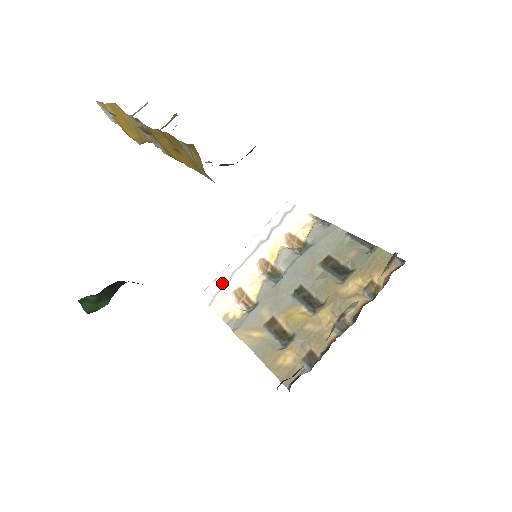
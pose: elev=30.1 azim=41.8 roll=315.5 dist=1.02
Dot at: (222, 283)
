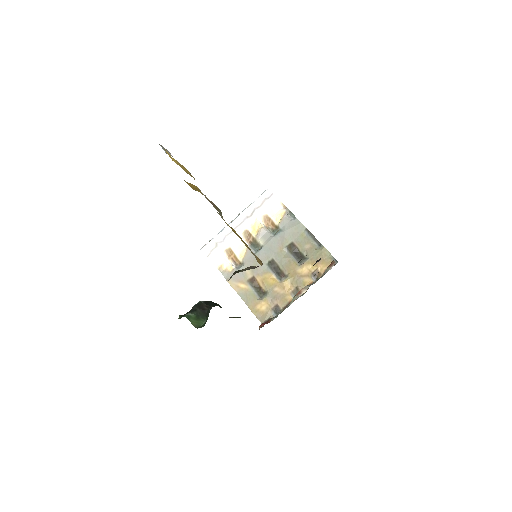
Dot at: (217, 242)
